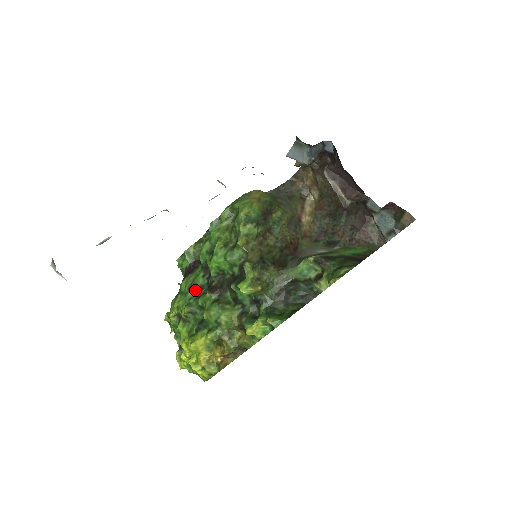
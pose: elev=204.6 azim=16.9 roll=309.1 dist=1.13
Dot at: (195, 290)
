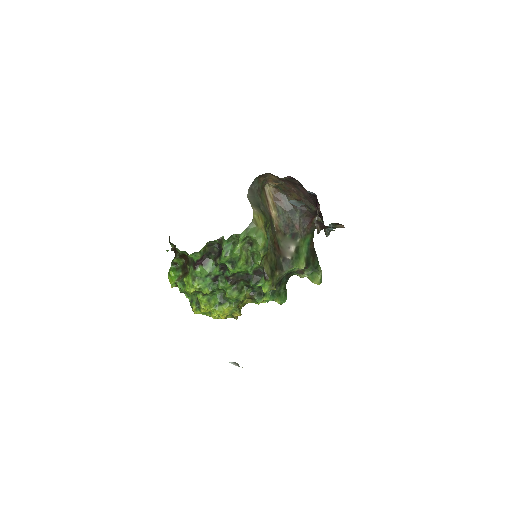
Dot at: (213, 279)
